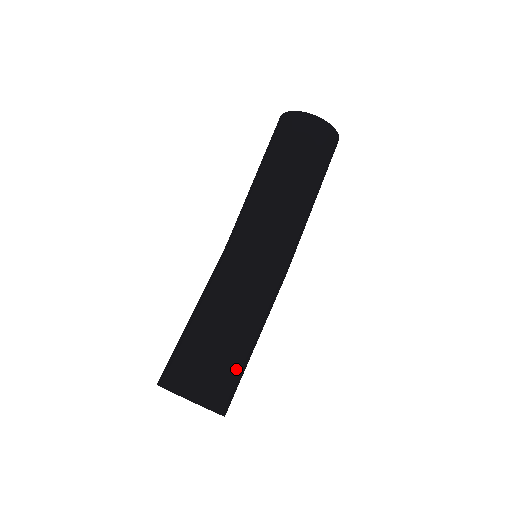
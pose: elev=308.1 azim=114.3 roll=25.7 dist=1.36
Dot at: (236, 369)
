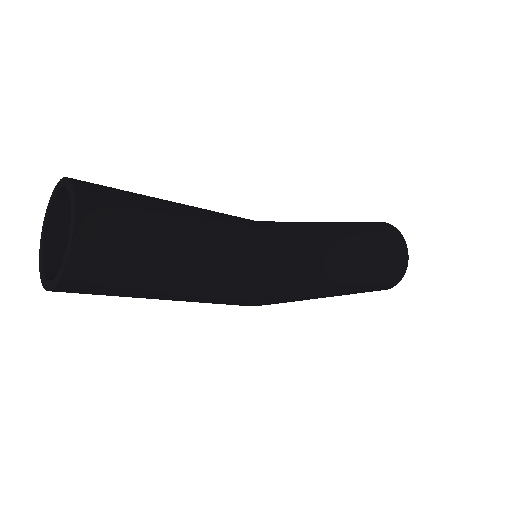
Dot at: (143, 242)
